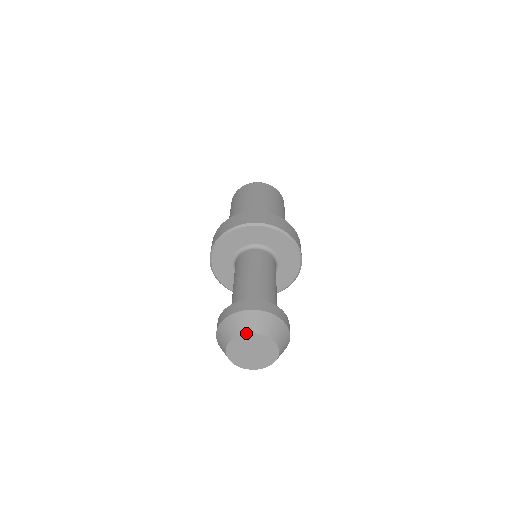
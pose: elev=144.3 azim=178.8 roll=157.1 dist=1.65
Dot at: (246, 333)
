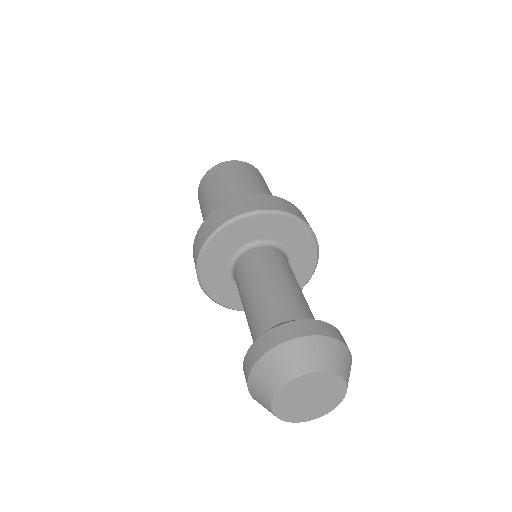
Dot at: (276, 392)
